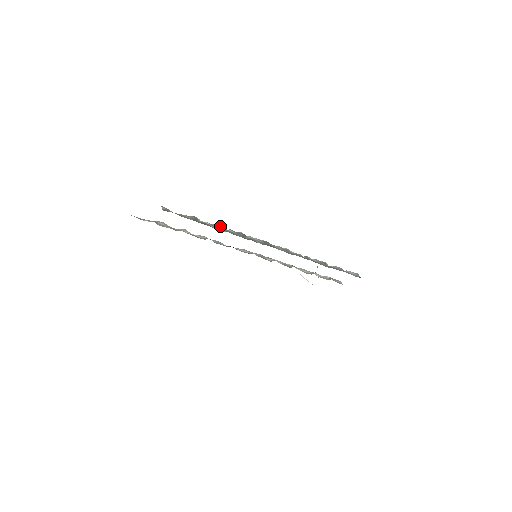
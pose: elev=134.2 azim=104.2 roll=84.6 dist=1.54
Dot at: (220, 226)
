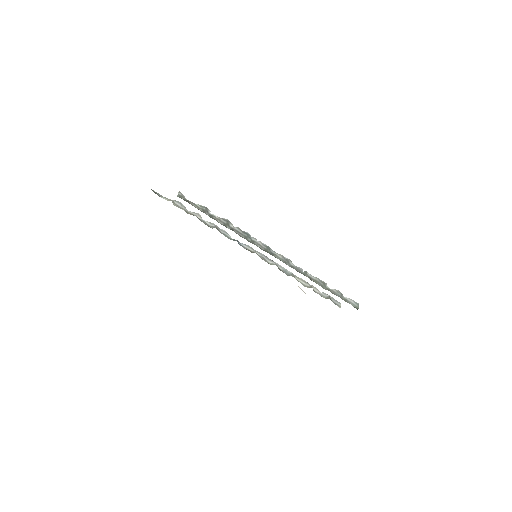
Dot at: (228, 222)
